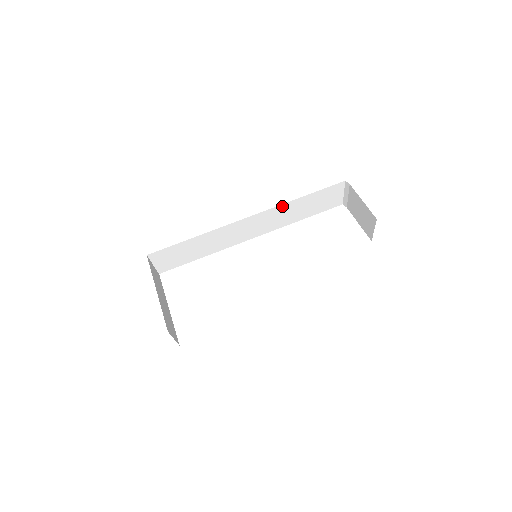
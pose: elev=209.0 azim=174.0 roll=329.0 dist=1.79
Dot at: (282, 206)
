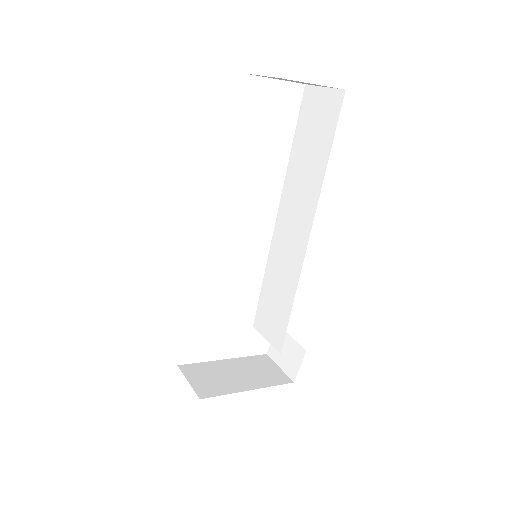
Dot at: occluded
